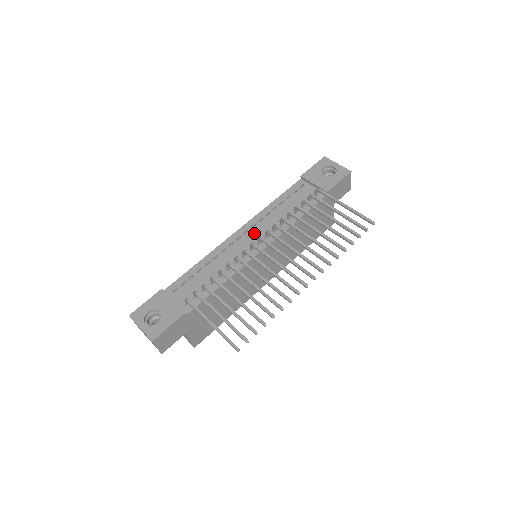
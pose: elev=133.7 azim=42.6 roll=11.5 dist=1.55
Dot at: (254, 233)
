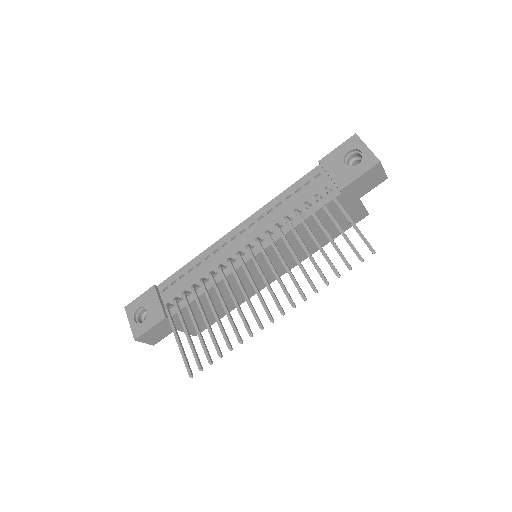
Dot at: (250, 234)
